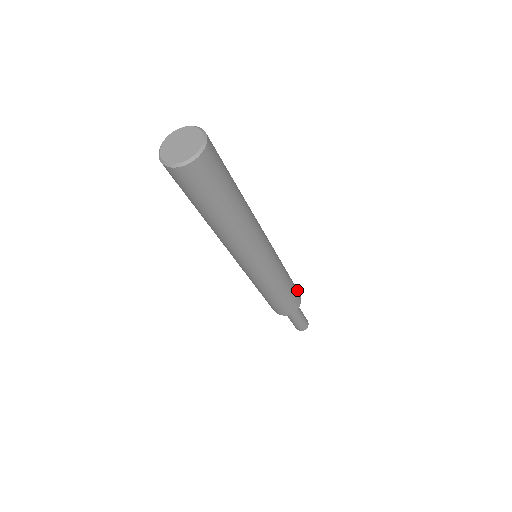
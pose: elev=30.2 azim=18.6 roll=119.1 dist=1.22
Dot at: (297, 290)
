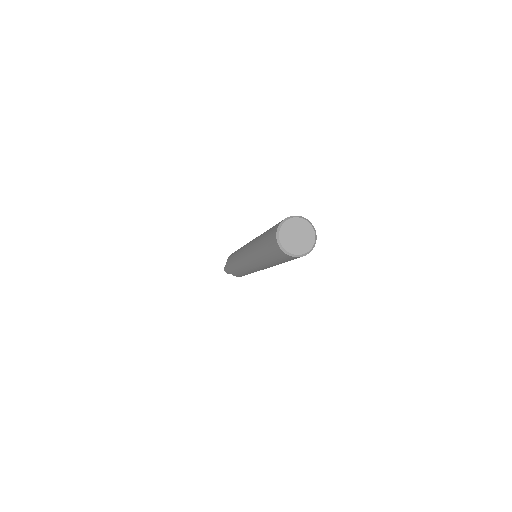
Dot at: occluded
